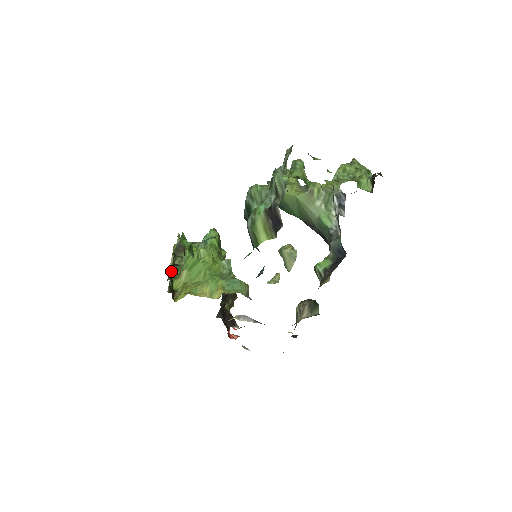
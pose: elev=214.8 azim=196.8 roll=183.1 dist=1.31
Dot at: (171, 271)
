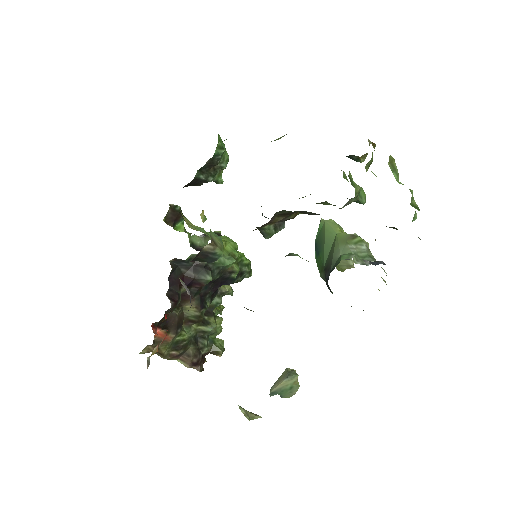
Dot at: (189, 234)
